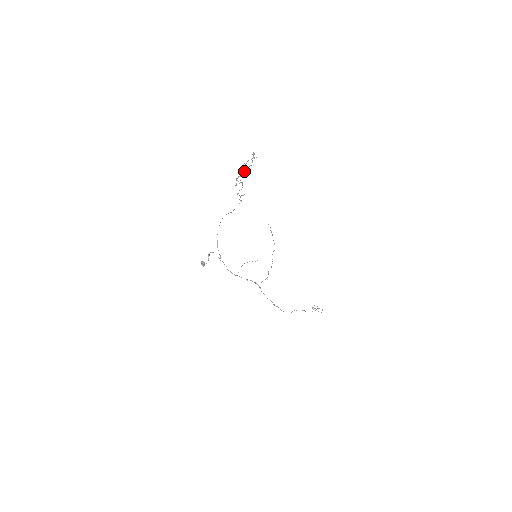
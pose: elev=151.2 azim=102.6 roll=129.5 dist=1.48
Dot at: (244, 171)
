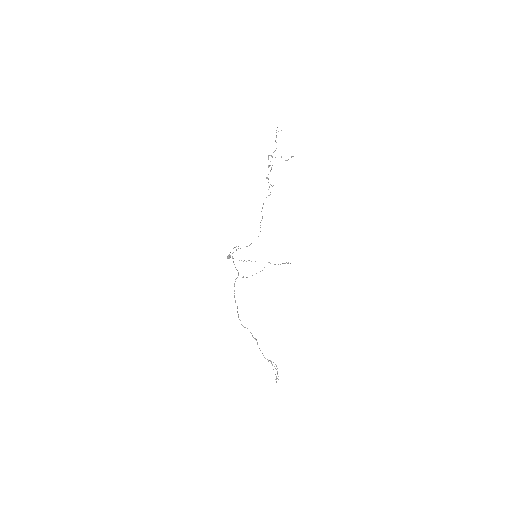
Dot at: occluded
